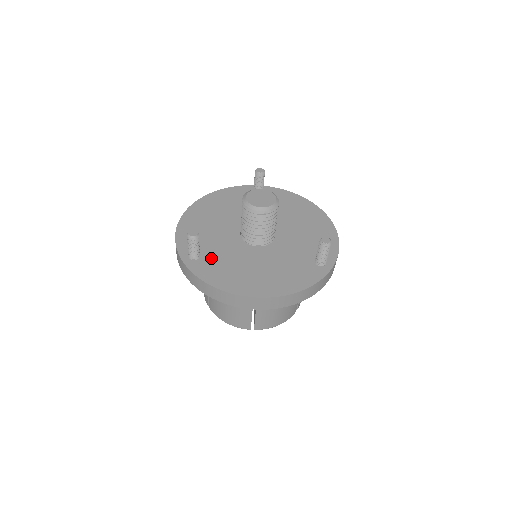
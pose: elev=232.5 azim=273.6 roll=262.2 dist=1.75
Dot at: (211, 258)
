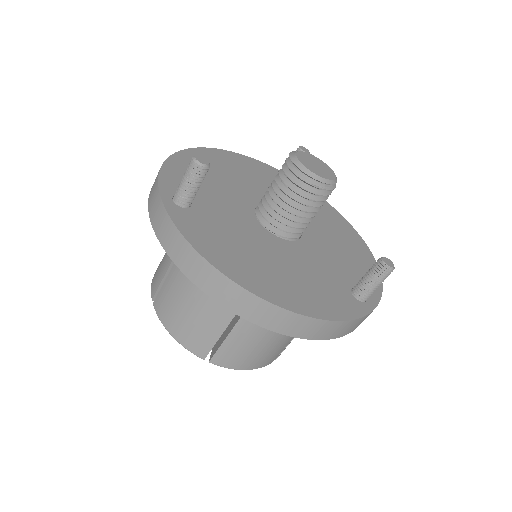
Dot at: (206, 216)
